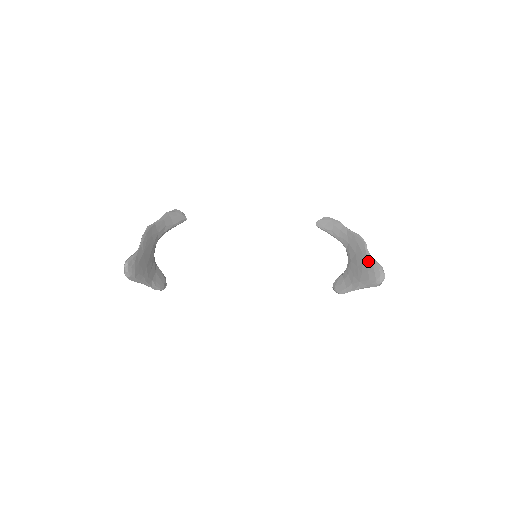
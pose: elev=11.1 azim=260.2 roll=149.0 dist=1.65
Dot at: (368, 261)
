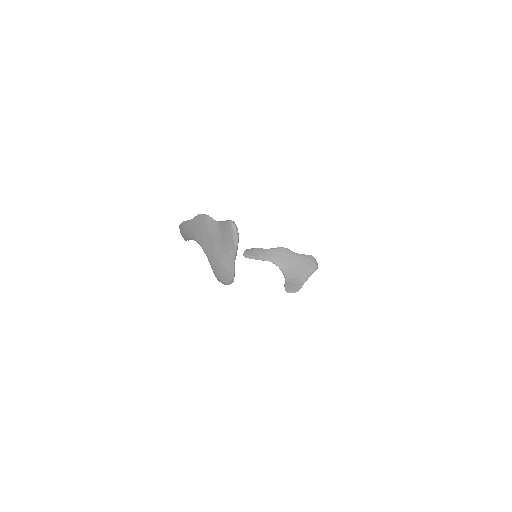
Dot at: (300, 257)
